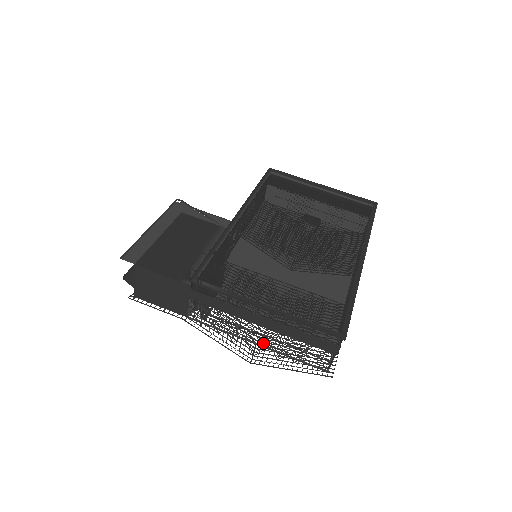
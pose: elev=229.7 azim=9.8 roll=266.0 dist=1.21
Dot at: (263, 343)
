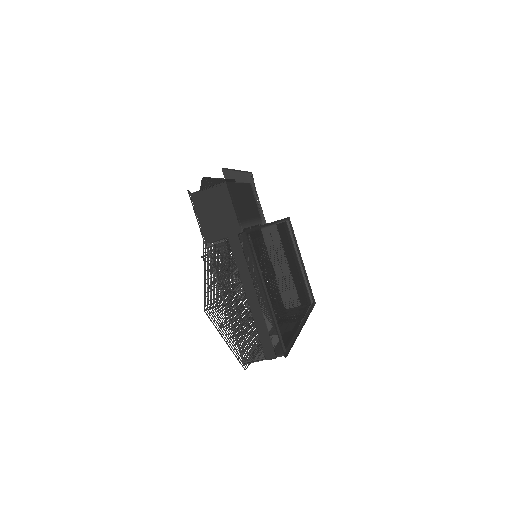
Dot at: (227, 309)
